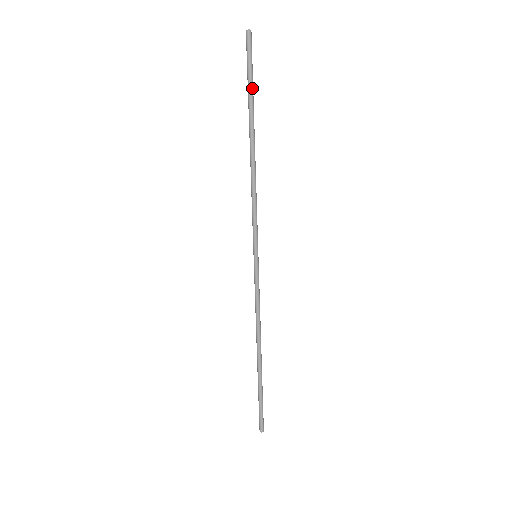
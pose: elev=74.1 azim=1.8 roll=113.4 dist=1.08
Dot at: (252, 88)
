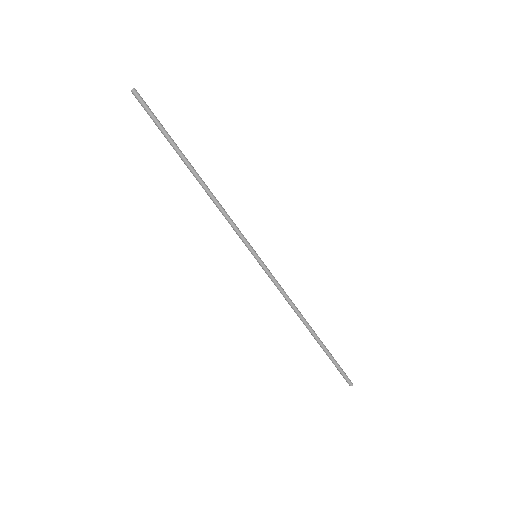
Dot at: (164, 132)
